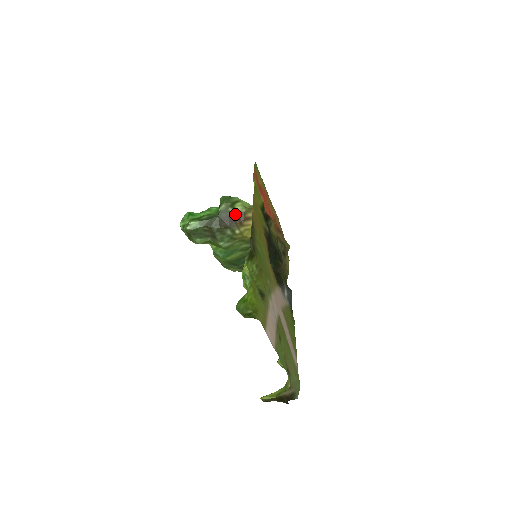
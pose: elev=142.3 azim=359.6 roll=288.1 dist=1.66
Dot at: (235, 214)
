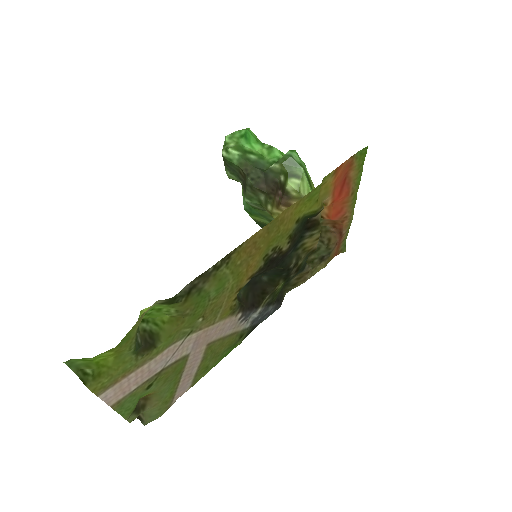
Dot at: (282, 188)
